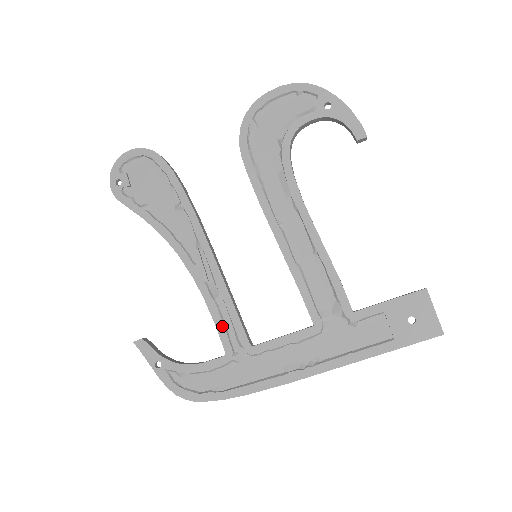
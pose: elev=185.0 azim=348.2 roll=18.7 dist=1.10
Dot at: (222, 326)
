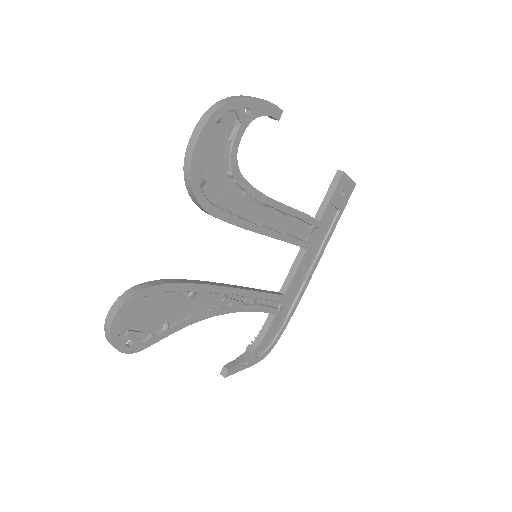
Dot at: (266, 308)
